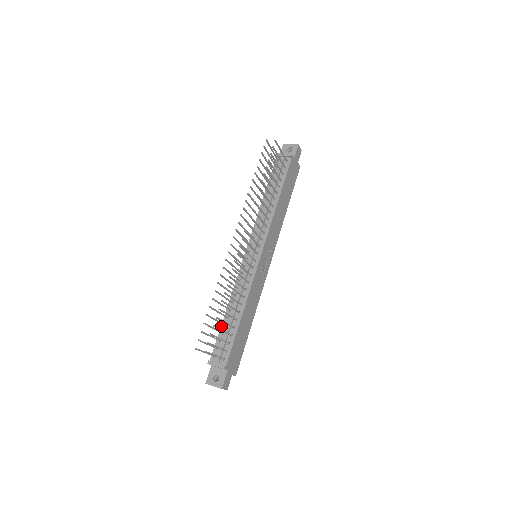
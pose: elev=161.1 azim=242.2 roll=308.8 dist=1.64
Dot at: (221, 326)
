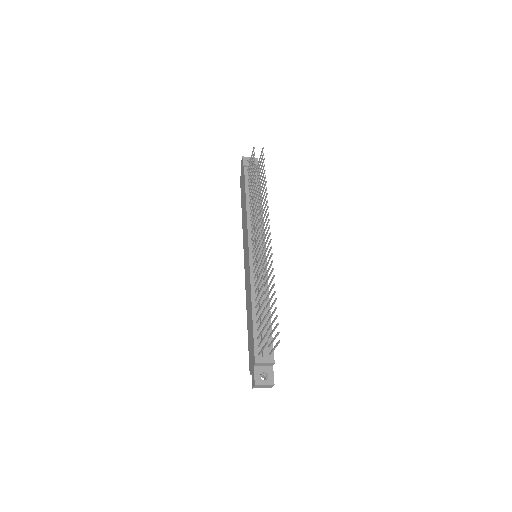
Dot at: (253, 324)
